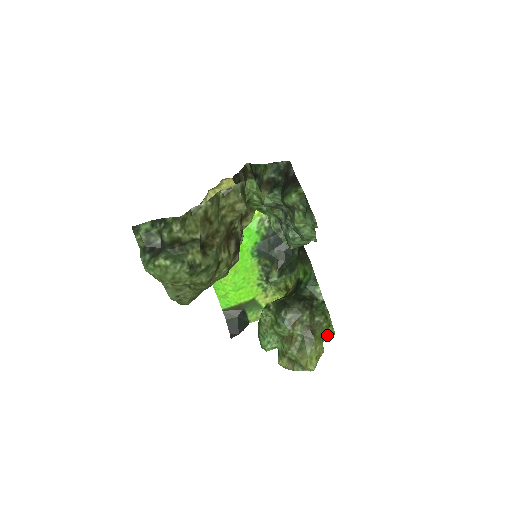
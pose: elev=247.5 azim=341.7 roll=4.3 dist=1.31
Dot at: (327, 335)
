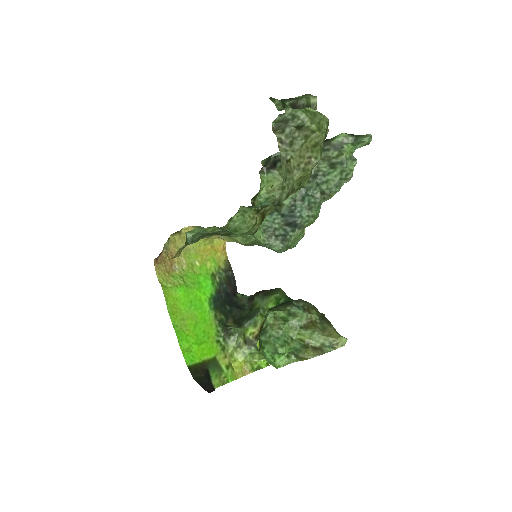
Dot at: occluded
